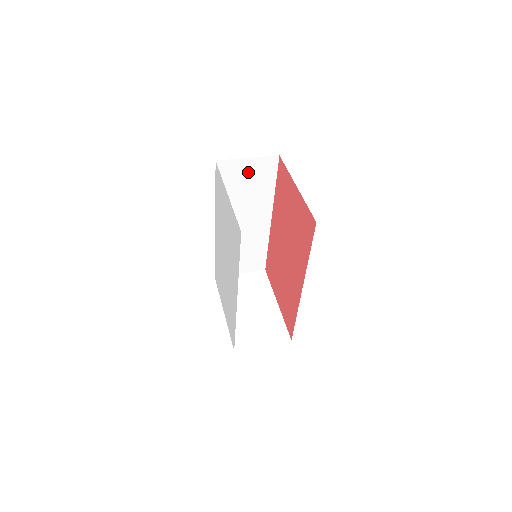
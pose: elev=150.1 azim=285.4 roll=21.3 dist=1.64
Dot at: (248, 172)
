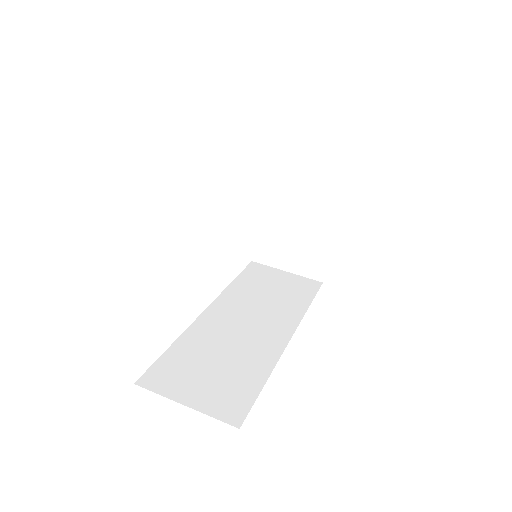
Dot at: occluded
